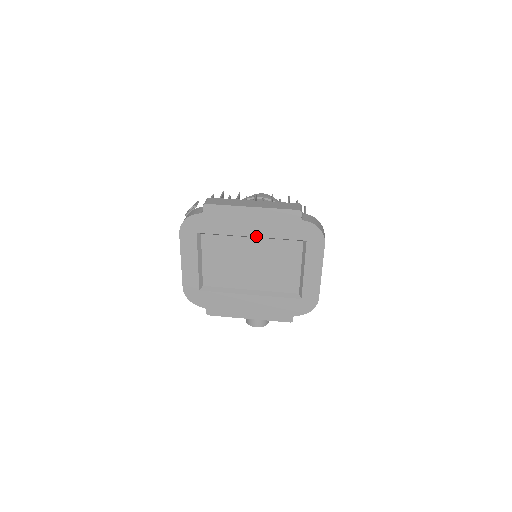
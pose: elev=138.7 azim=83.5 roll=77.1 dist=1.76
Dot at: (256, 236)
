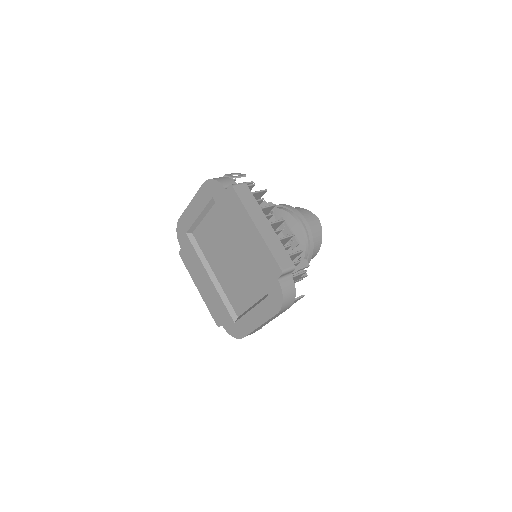
Dot at: (243, 249)
